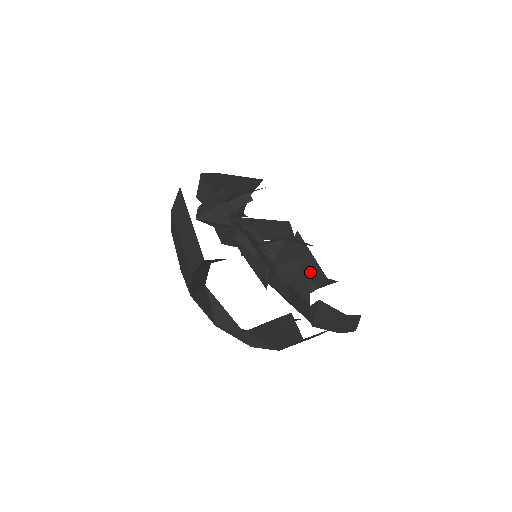
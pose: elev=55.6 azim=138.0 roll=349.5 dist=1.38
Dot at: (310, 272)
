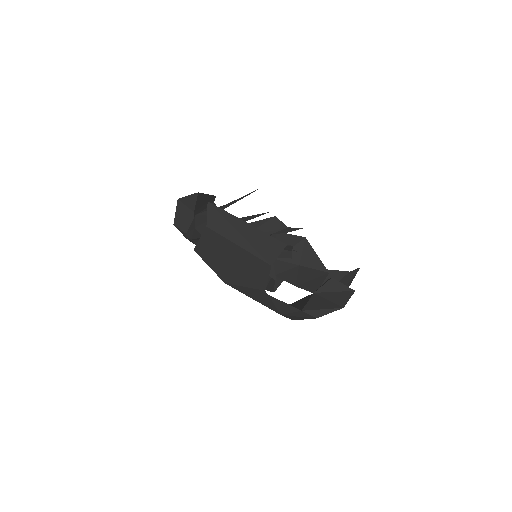
Dot at: occluded
